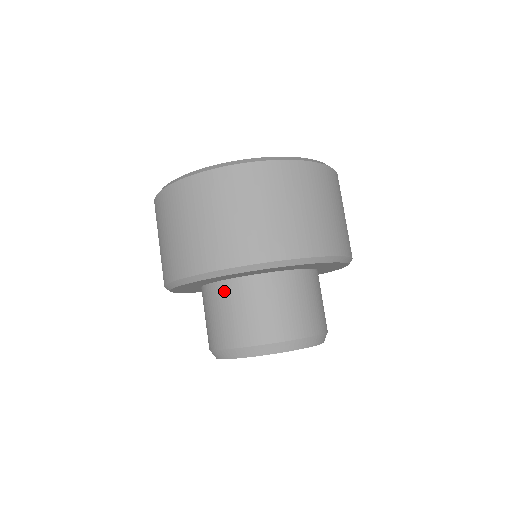
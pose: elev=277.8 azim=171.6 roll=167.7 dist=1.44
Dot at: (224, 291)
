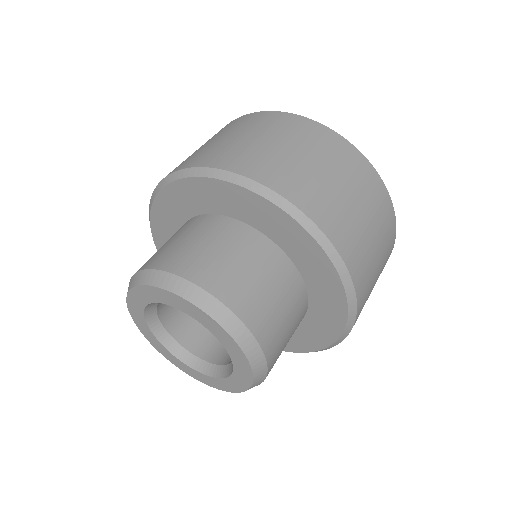
Dot at: (256, 243)
